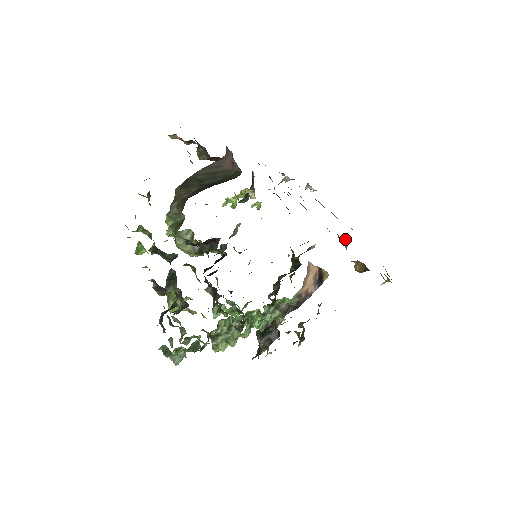
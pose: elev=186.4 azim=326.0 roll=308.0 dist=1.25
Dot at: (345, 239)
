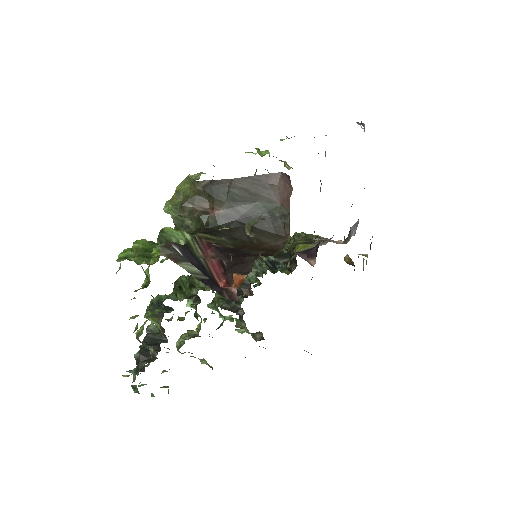
Dot at: (356, 223)
